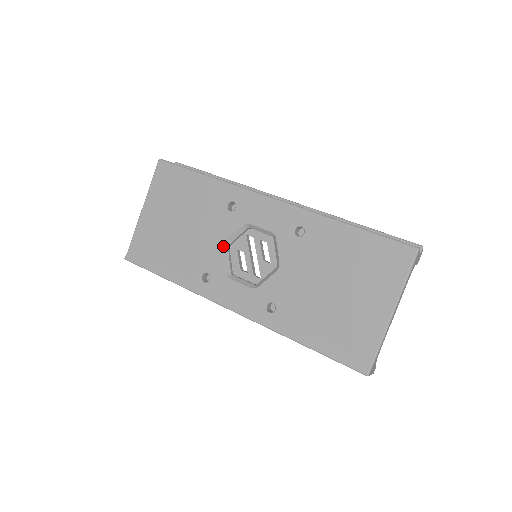
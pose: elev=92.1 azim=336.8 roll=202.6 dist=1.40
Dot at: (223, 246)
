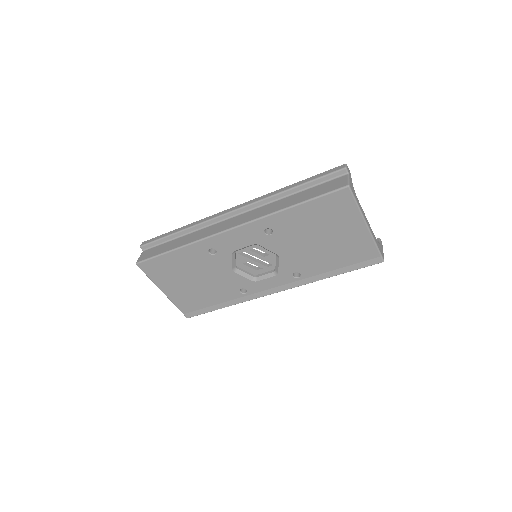
Dot at: (234, 271)
